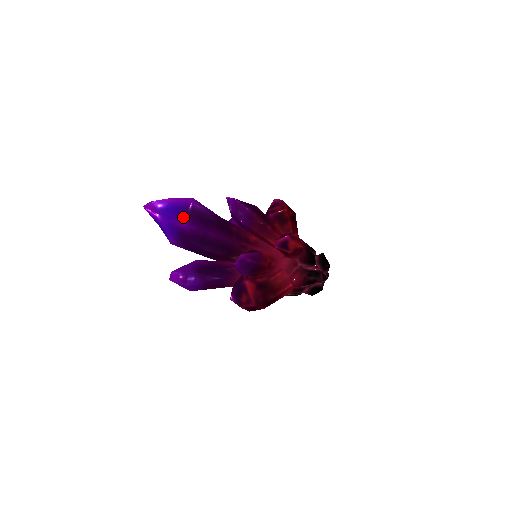
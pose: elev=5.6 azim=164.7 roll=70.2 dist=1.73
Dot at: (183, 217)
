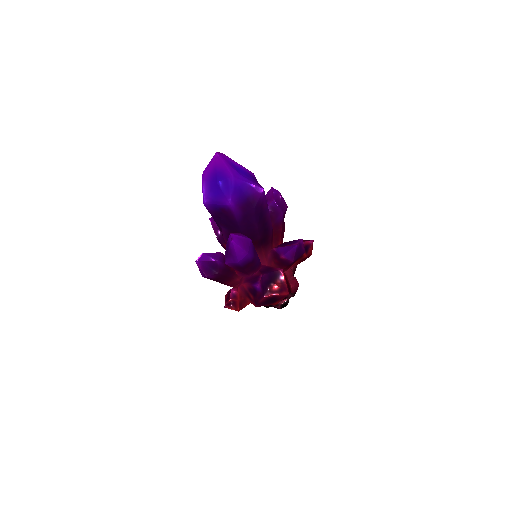
Dot at: (258, 183)
